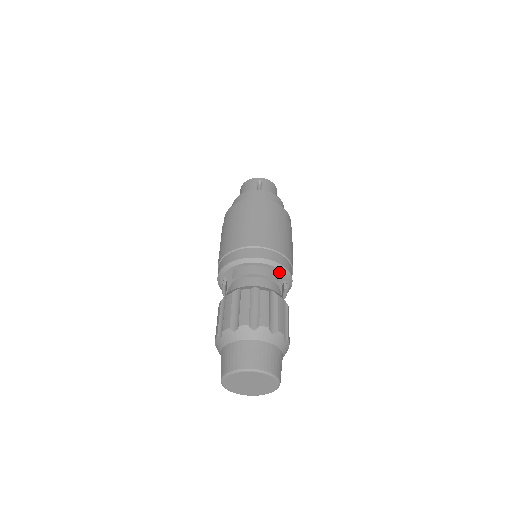
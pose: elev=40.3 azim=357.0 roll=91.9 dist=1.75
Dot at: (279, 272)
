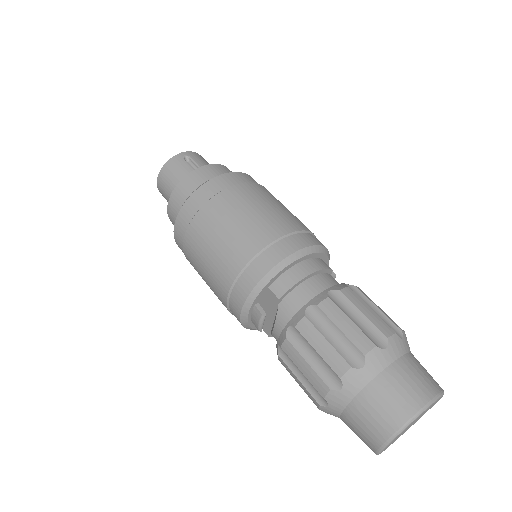
Dot at: (322, 257)
